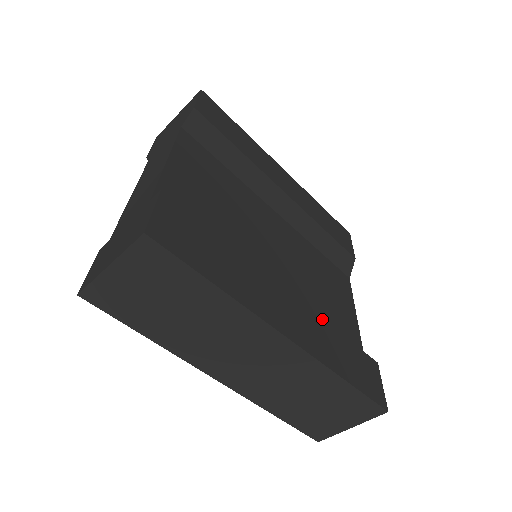
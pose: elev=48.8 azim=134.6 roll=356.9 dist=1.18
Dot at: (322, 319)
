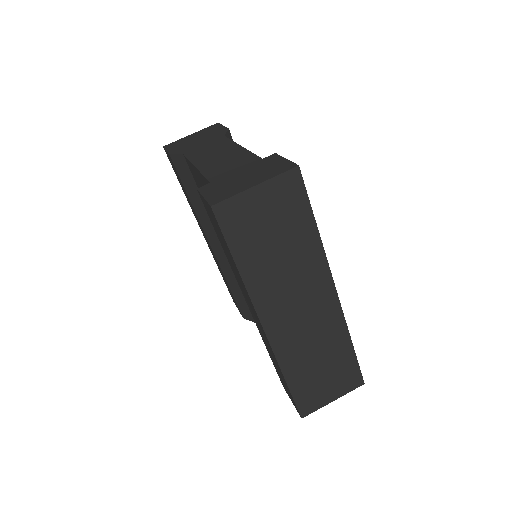
Dot at: occluded
